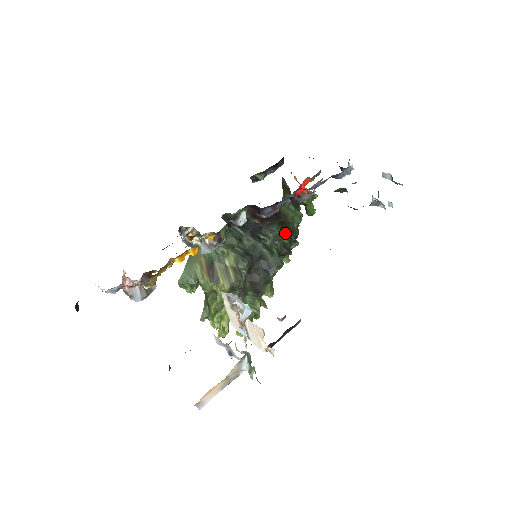
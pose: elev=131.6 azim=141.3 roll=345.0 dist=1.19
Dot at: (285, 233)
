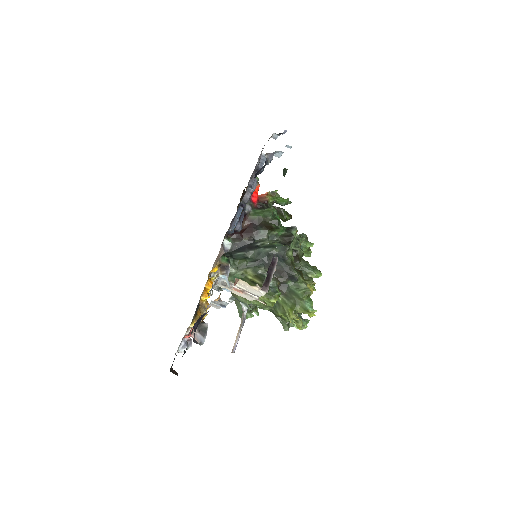
Dot at: (271, 228)
